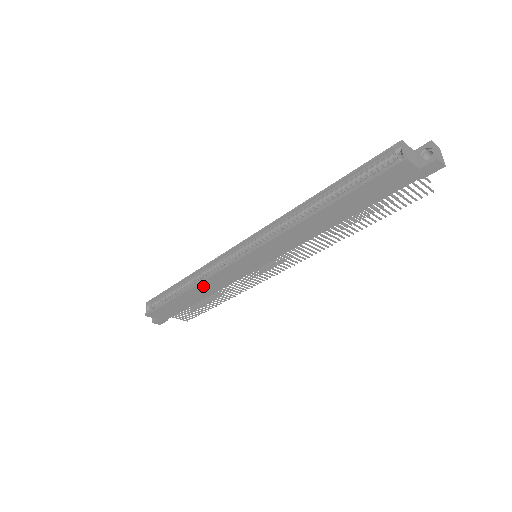
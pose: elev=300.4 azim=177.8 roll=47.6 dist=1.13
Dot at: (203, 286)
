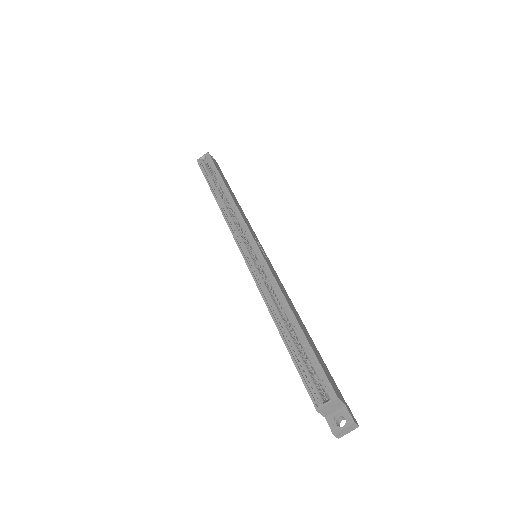
Dot at: occluded
